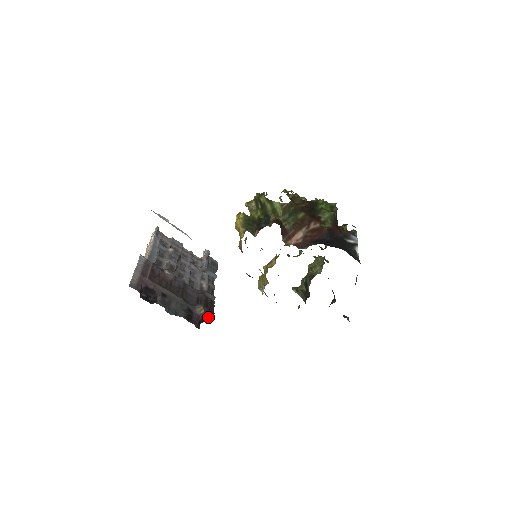
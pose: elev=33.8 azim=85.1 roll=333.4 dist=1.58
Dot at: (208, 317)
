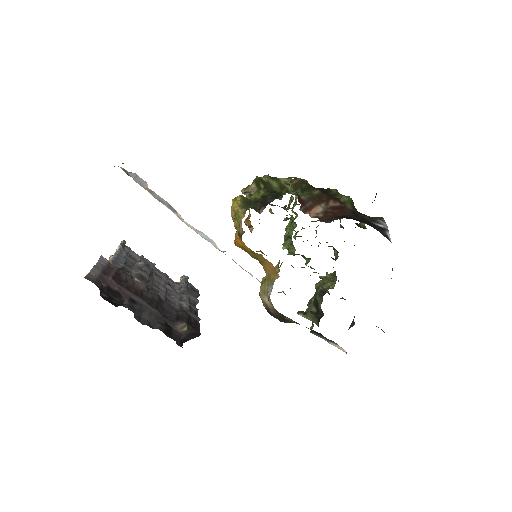
Dot at: (193, 336)
